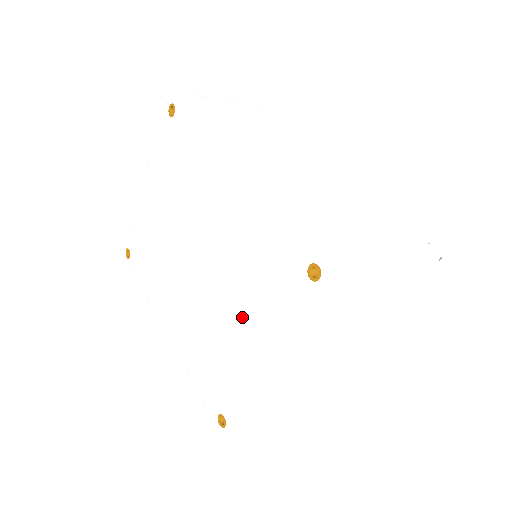
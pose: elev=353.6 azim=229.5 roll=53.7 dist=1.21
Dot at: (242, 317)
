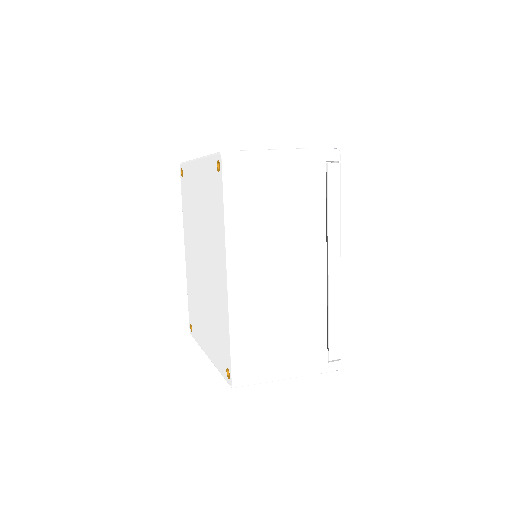
Dot at: (207, 323)
